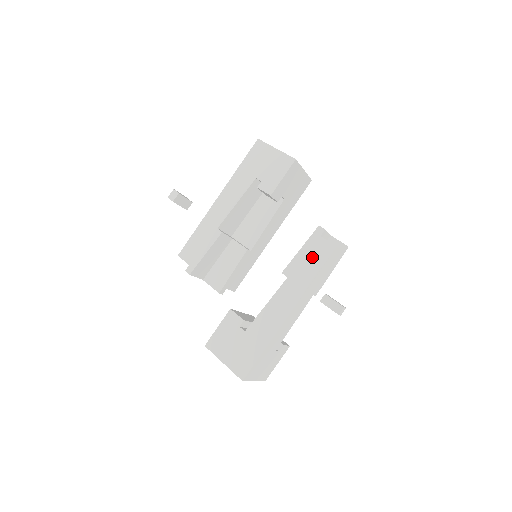
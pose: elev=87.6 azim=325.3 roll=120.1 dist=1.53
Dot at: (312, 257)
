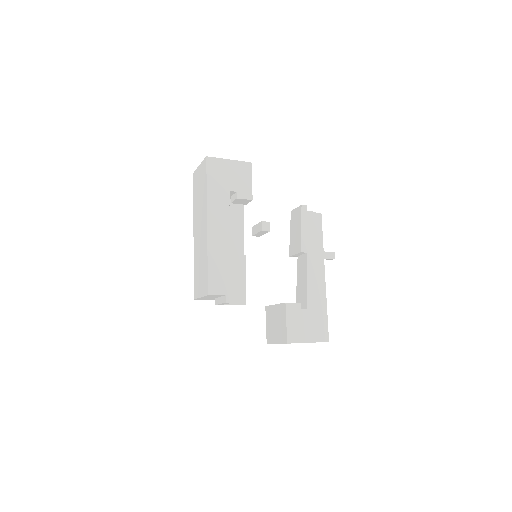
Dot at: (312, 229)
